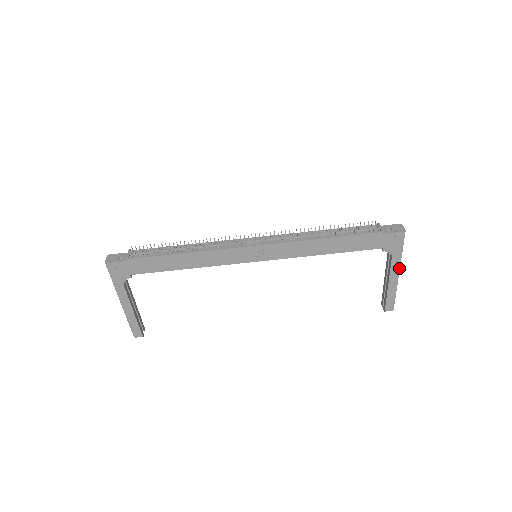
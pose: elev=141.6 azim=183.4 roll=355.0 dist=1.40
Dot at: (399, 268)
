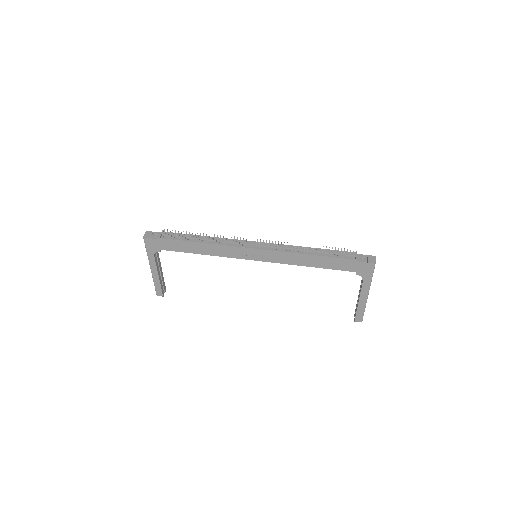
Dot at: (368, 290)
